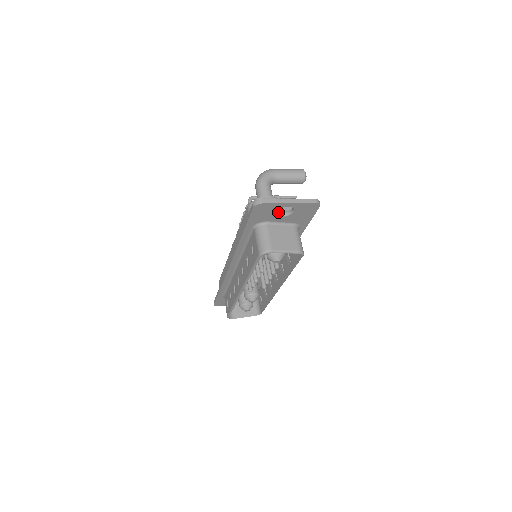
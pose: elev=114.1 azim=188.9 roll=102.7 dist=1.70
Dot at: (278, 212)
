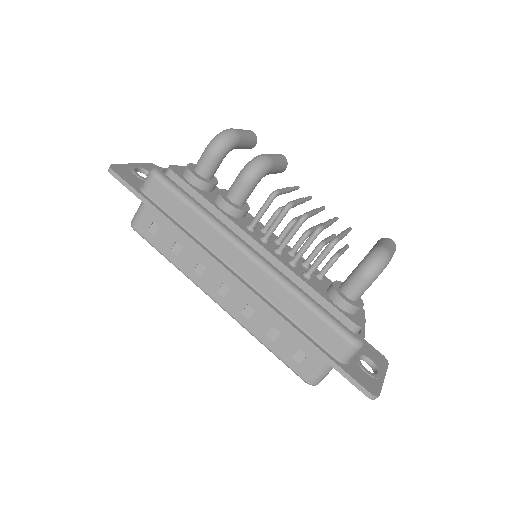
Dot at: (360, 361)
